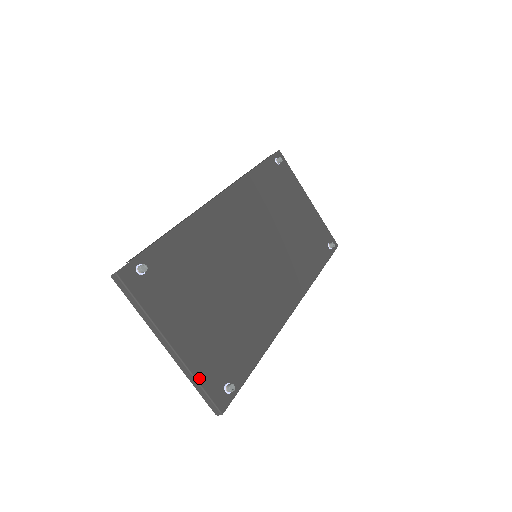
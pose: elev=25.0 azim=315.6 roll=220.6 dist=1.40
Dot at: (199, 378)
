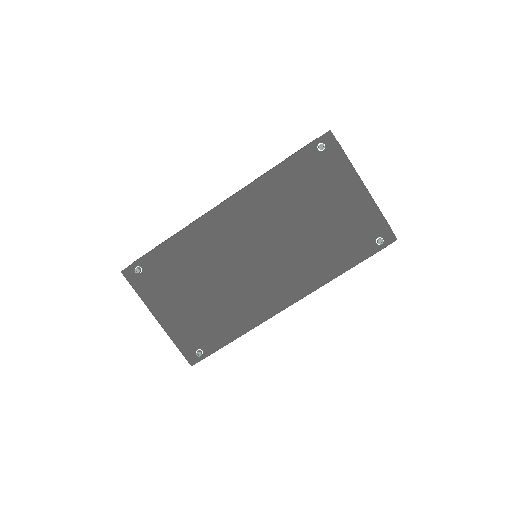
Dot at: (176, 342)
